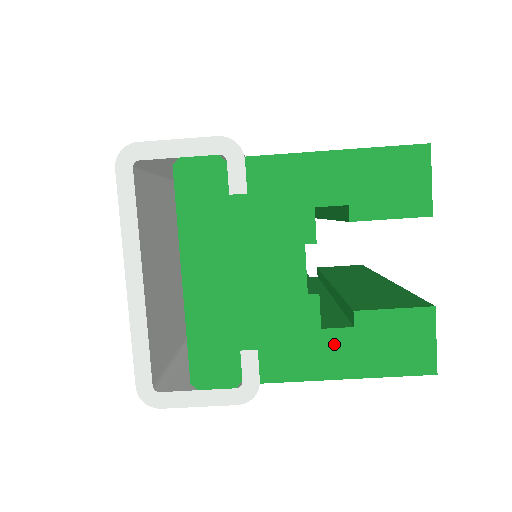
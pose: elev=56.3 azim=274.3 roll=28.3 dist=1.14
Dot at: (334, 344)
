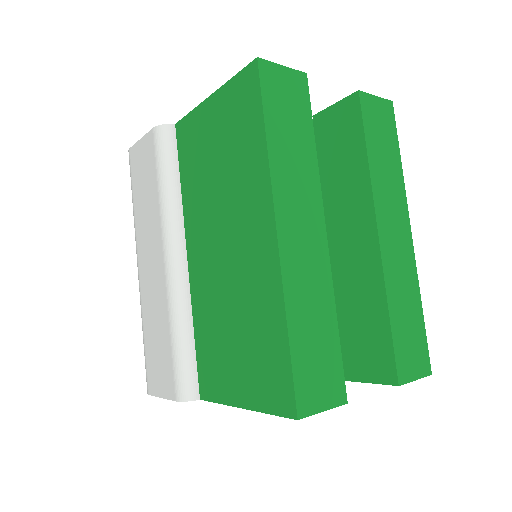
Dot at: occluded
